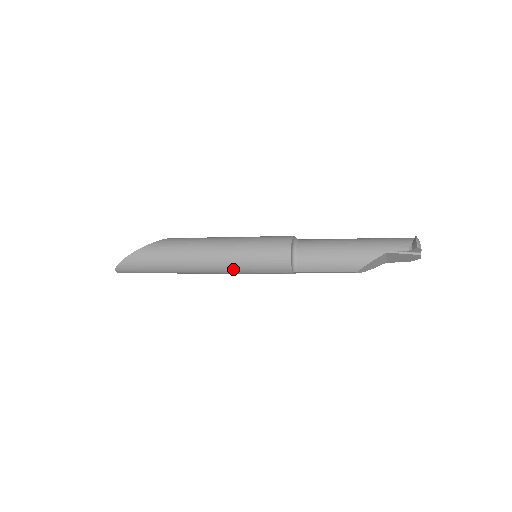
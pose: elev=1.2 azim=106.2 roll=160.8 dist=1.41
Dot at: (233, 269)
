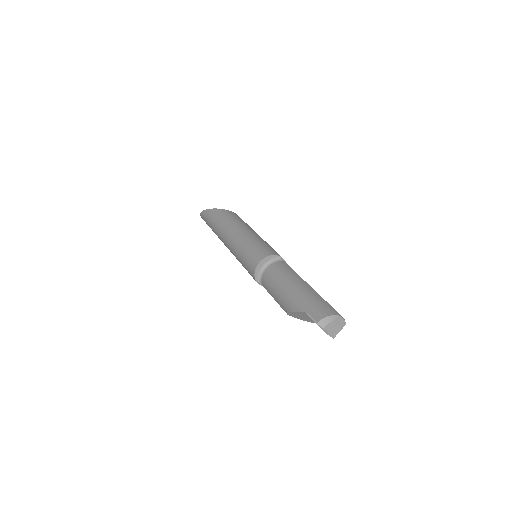
Dot at: (235, 256)
